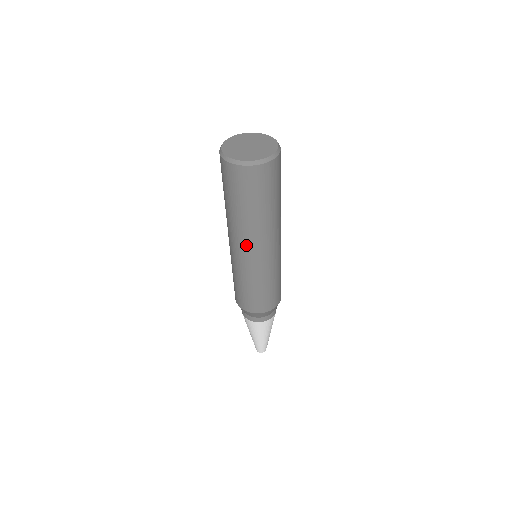
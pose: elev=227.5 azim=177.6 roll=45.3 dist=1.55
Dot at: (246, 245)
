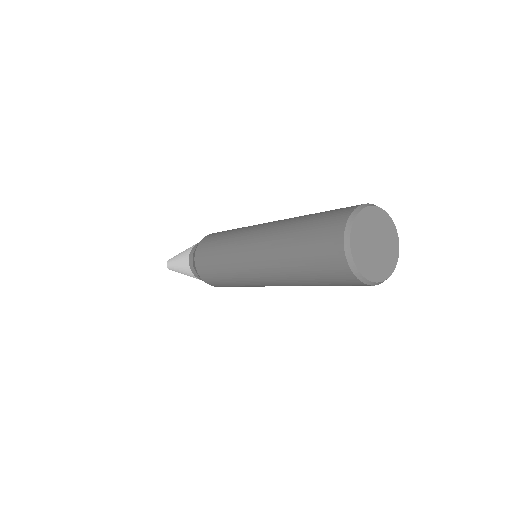
Dot at: (278, 285)
